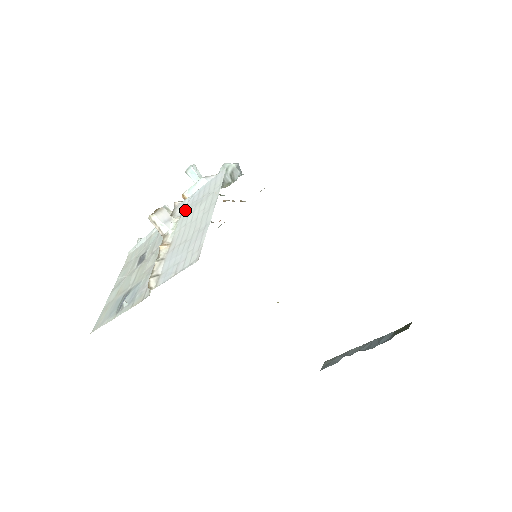
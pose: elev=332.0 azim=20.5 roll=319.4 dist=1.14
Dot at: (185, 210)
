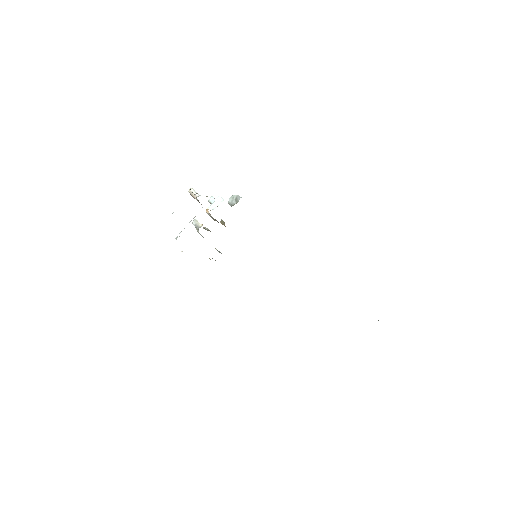
Dot at: occluded
